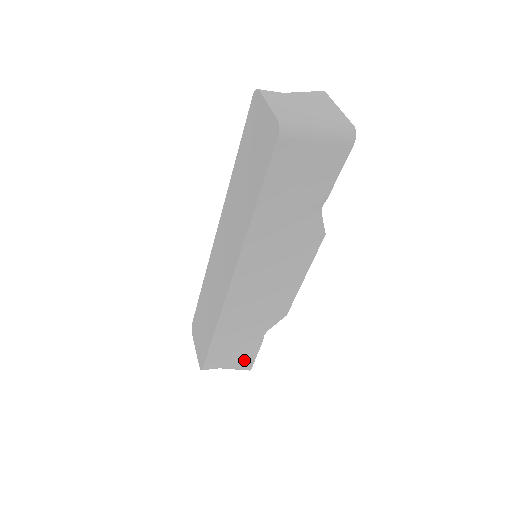
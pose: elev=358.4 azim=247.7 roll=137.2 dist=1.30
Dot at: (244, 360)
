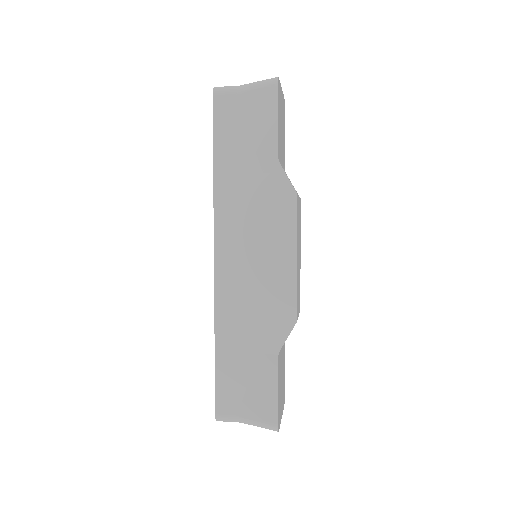
Dot at: (264, 404)
